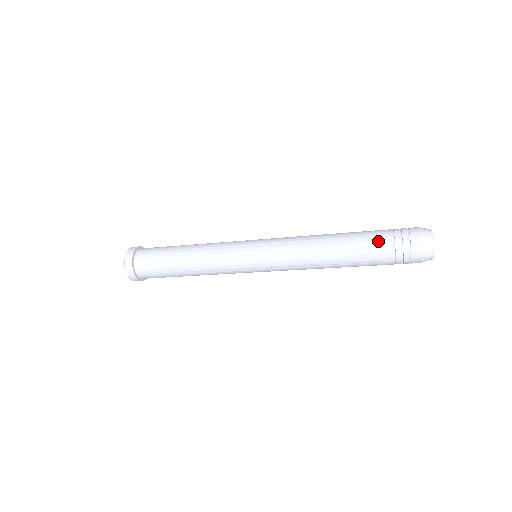
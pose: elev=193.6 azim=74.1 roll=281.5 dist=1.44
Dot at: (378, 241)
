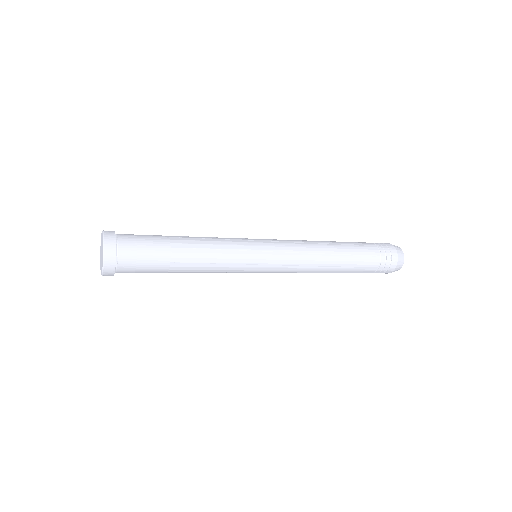
Dot at: (370, 260)
